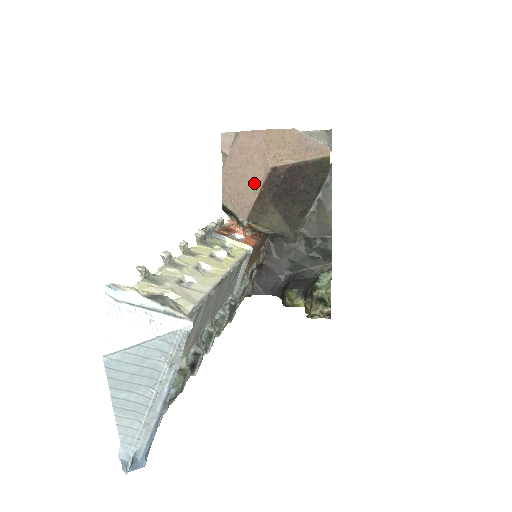
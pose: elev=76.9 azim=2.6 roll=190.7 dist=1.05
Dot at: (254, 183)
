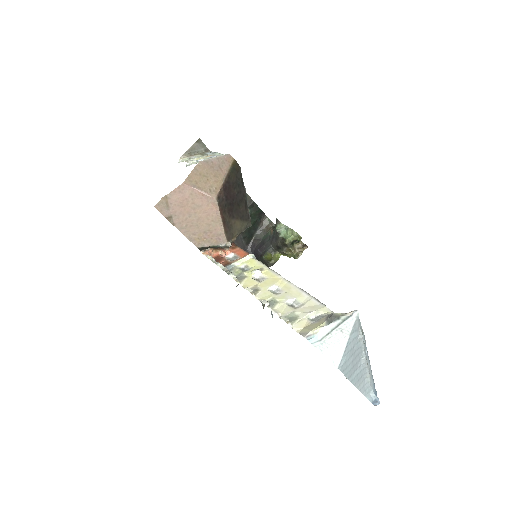
Dot at: (212, 217)
